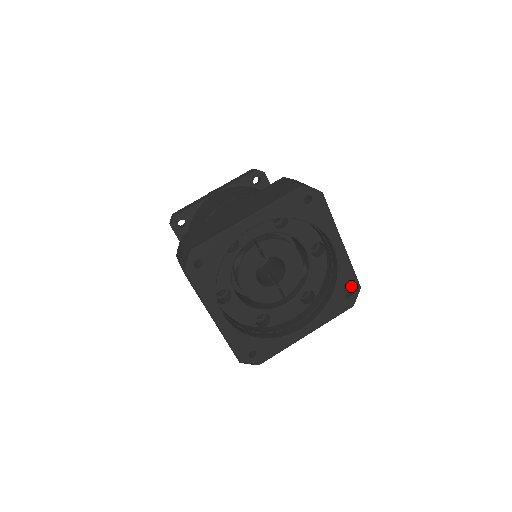
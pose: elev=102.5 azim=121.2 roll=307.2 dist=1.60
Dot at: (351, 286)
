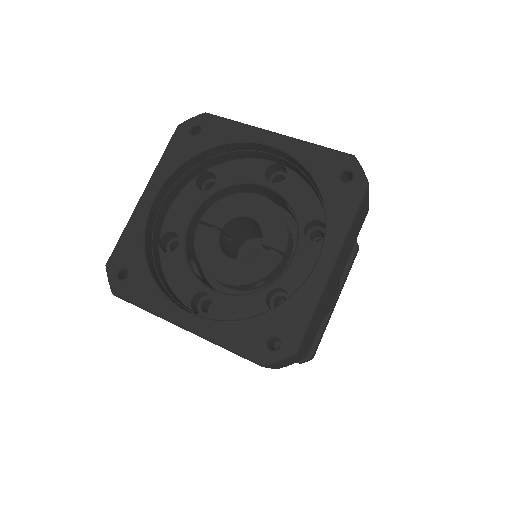
Dot at: (337, 164)
